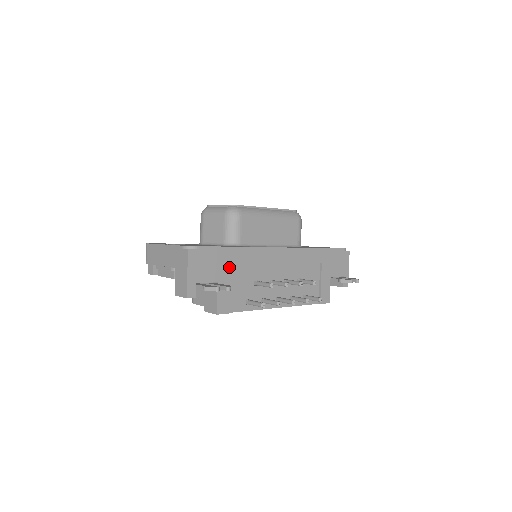
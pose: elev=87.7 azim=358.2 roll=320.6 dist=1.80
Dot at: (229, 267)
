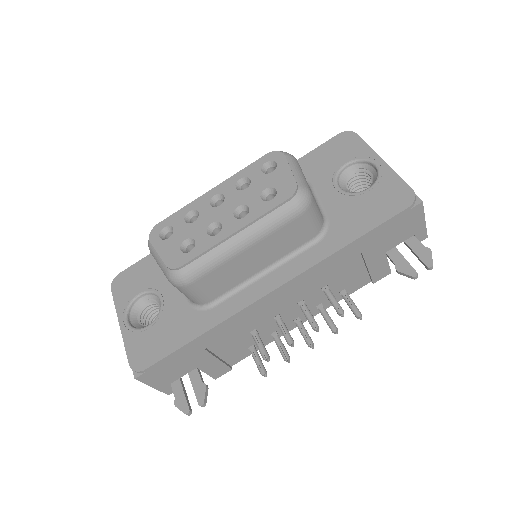
Dot at: (202, 352)
